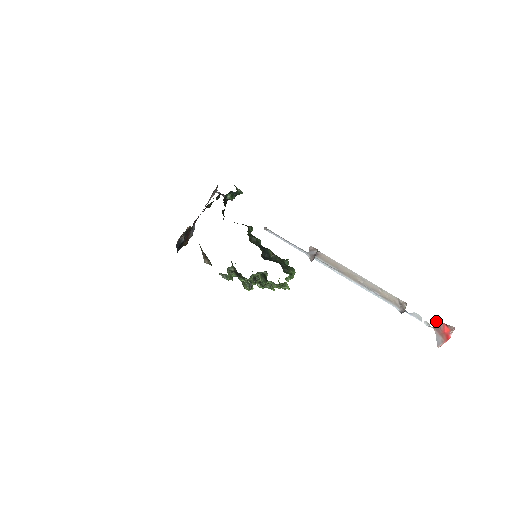
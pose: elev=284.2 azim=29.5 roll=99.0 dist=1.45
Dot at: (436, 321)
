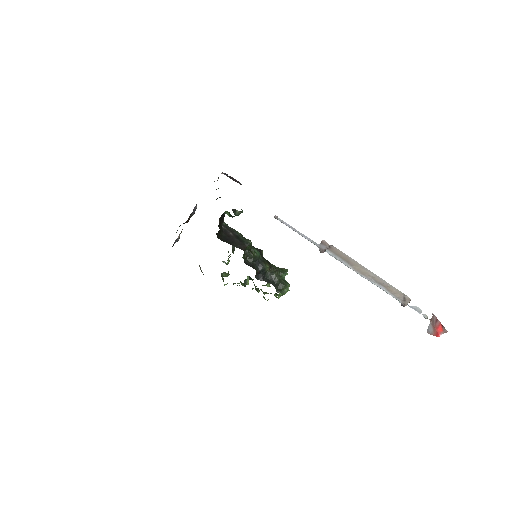
Dot at: (435, 317)
